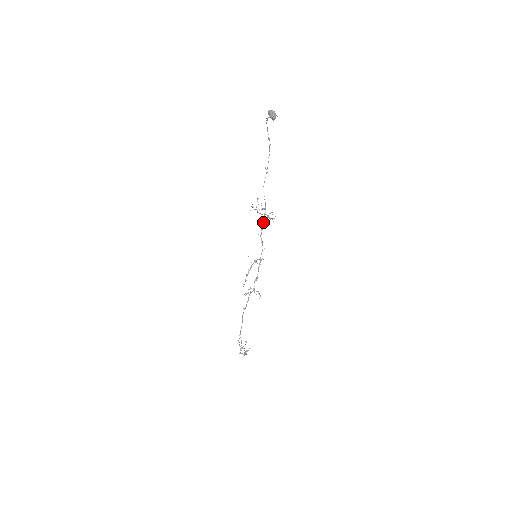
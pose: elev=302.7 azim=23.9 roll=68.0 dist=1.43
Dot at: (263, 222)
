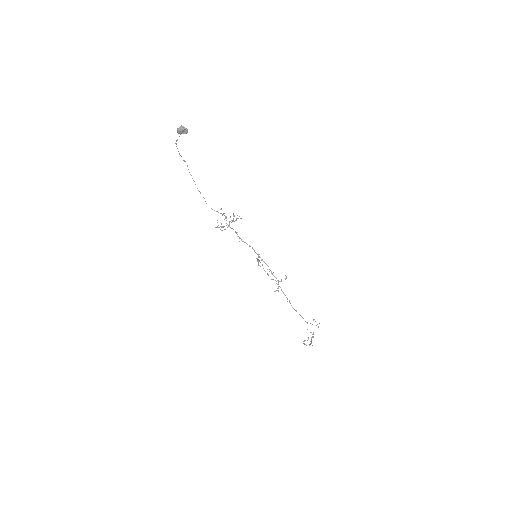
Dot at: occluded
